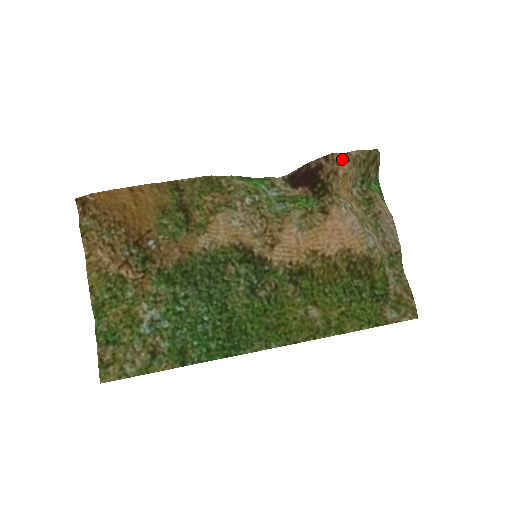
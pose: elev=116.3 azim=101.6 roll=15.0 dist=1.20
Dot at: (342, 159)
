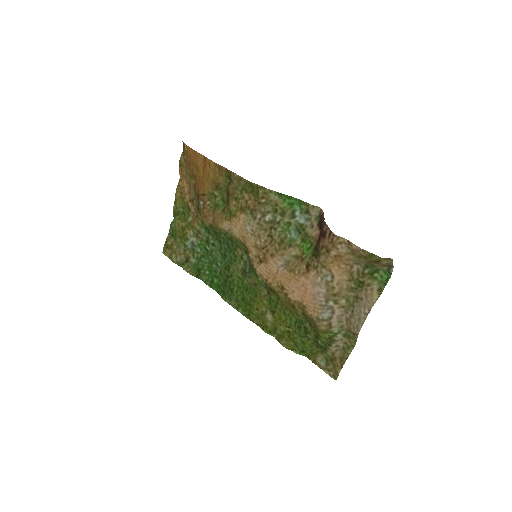
Dot at: (342, 243)
